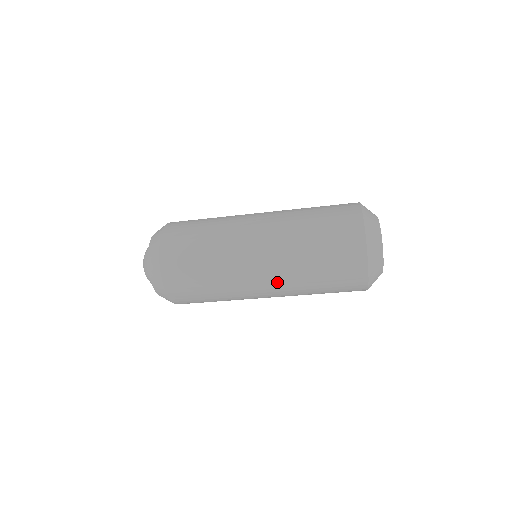
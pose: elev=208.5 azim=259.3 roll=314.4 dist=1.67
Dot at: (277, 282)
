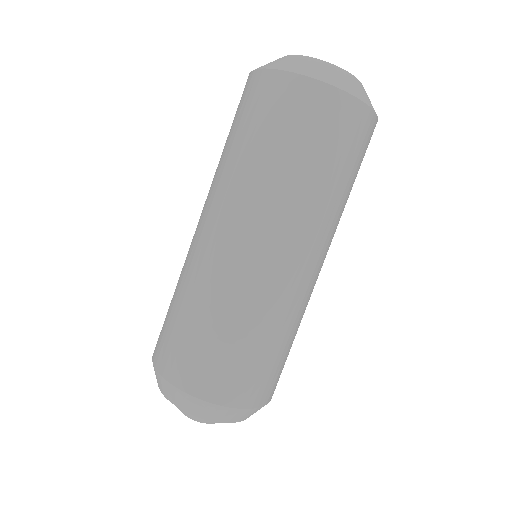
Dot at: (206, 201)
